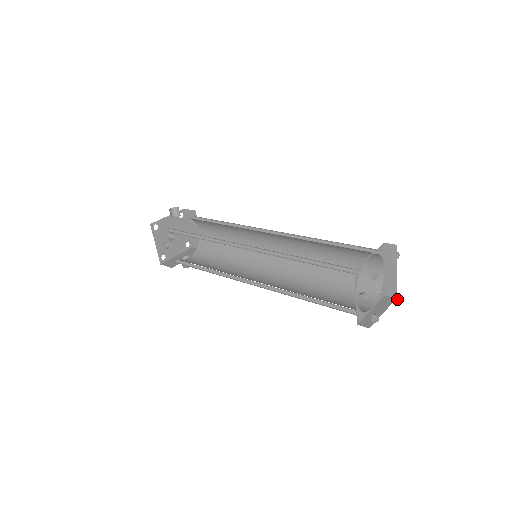
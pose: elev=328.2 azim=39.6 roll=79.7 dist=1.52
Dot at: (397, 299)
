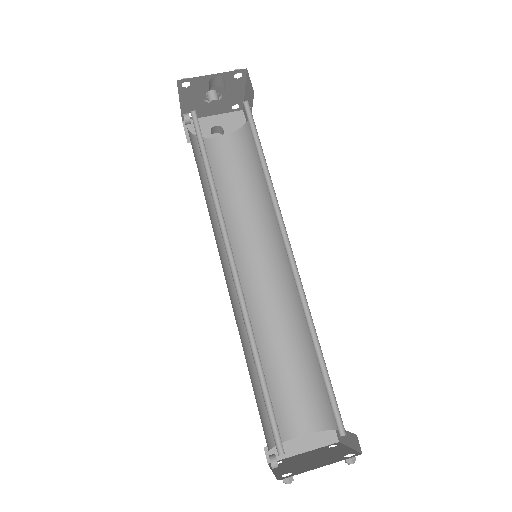
Dot at: occluded
